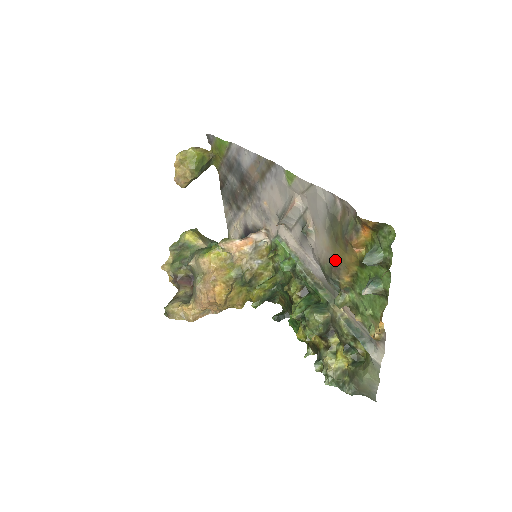
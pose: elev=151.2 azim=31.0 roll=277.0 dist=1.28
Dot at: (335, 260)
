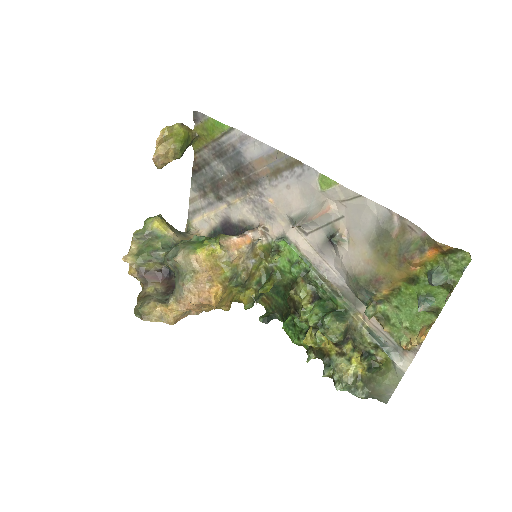
Dot at: (379, 274)
